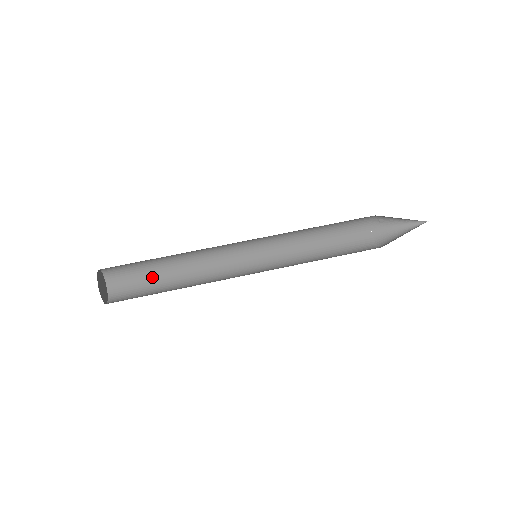
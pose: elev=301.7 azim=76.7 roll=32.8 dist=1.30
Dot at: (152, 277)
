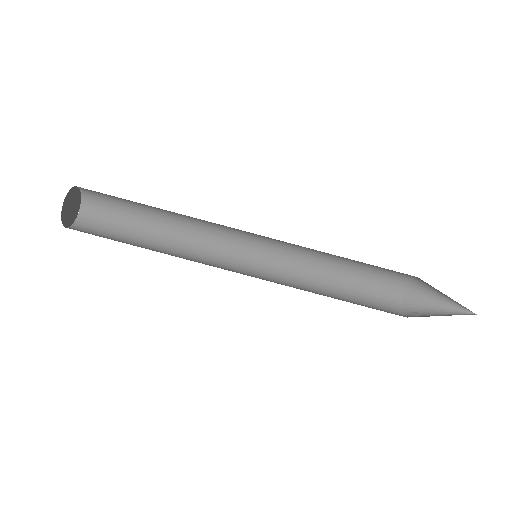
Dot at: (134, 204)
